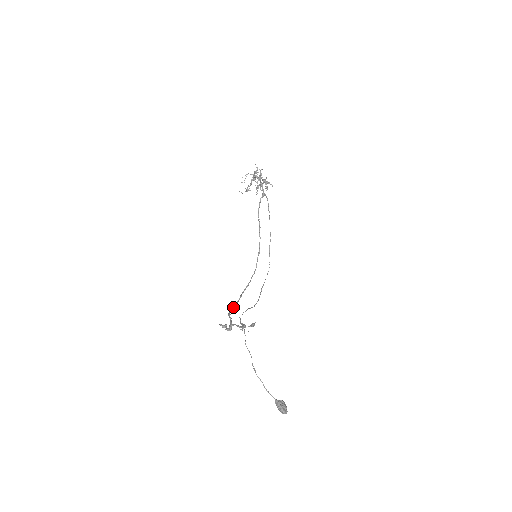
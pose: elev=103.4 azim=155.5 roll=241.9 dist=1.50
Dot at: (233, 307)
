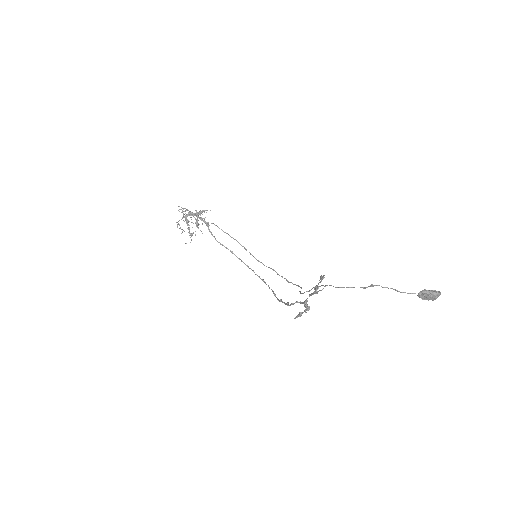
Dot at: (287, 303)
